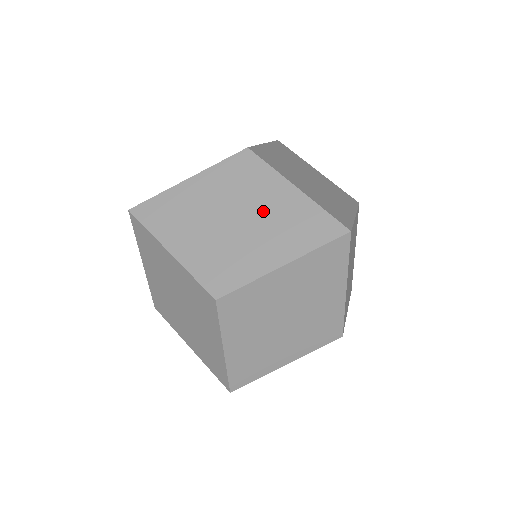
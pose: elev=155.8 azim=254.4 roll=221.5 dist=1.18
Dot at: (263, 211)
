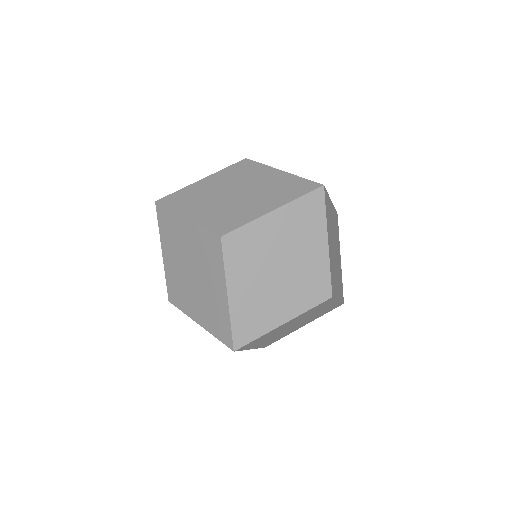
Dot at: (258, 186)
